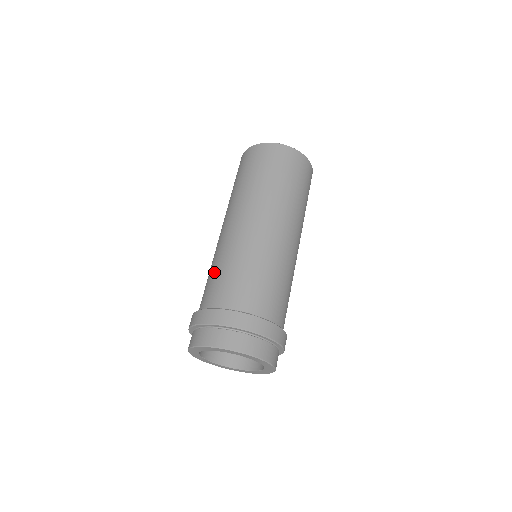
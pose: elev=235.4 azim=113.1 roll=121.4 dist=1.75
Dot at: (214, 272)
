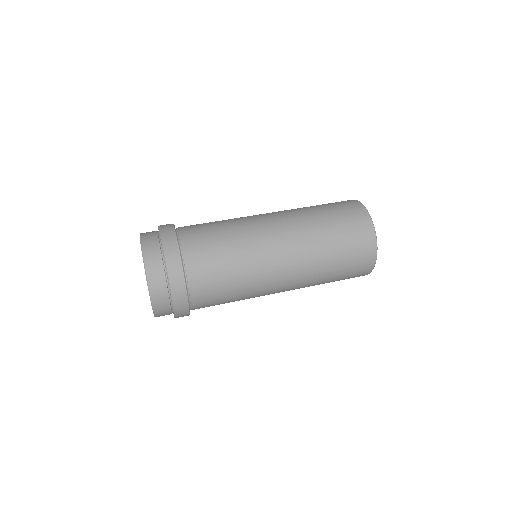
Dot at: occluded
